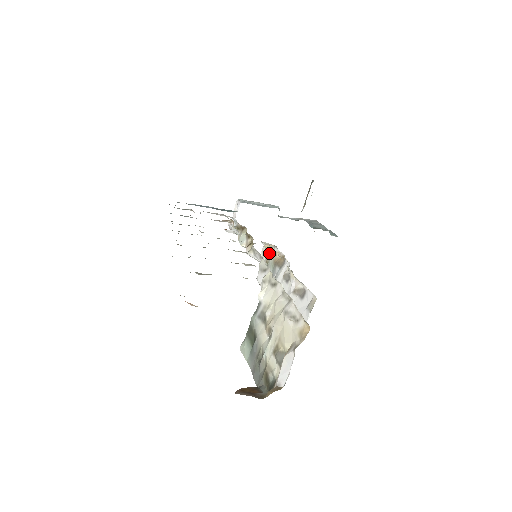
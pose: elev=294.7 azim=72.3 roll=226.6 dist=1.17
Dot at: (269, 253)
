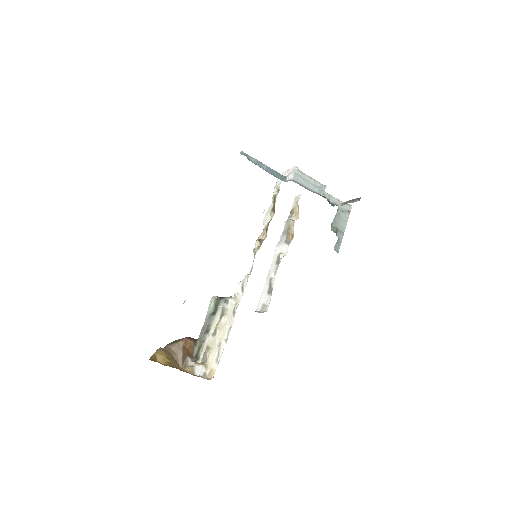
Dot at: (296, 210)
